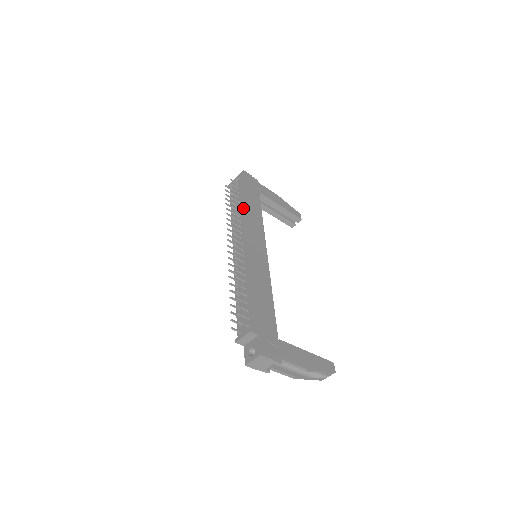
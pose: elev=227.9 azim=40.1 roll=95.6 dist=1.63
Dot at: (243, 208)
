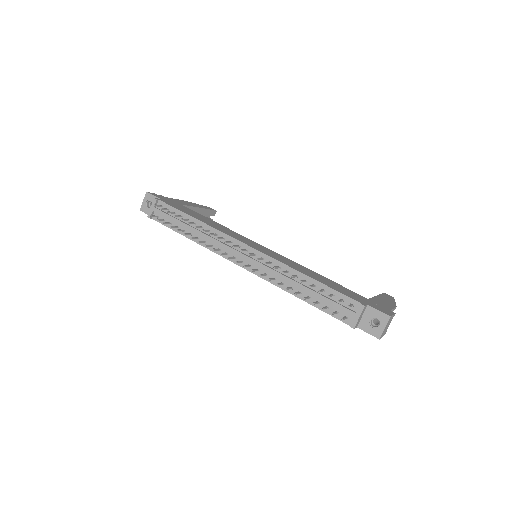
Dot at: (202, 222)
